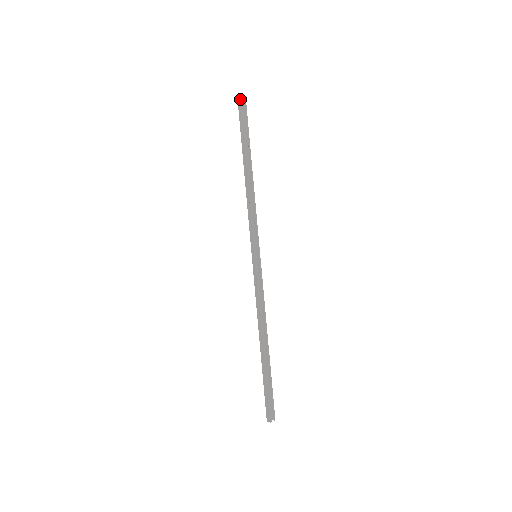
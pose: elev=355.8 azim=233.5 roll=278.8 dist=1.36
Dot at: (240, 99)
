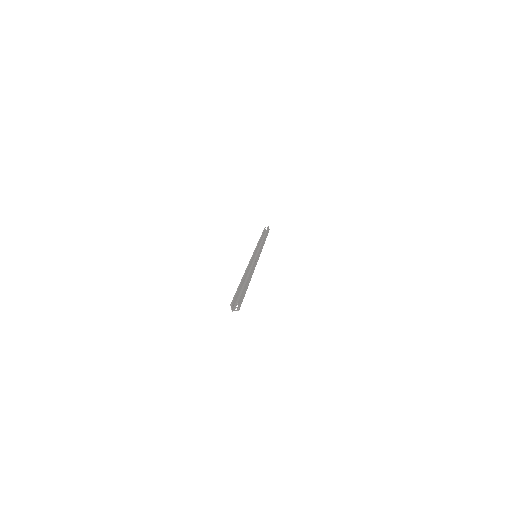
Dot at: occluded
